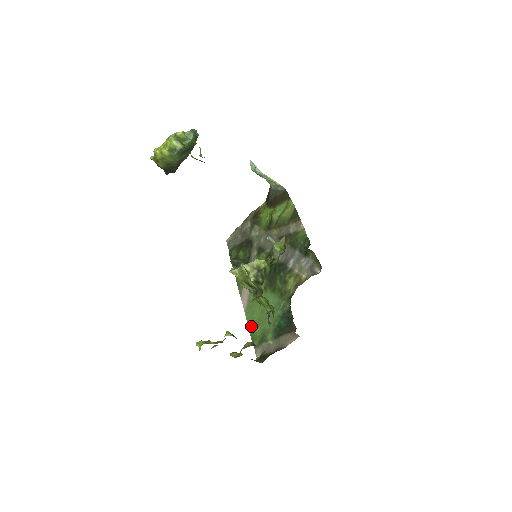
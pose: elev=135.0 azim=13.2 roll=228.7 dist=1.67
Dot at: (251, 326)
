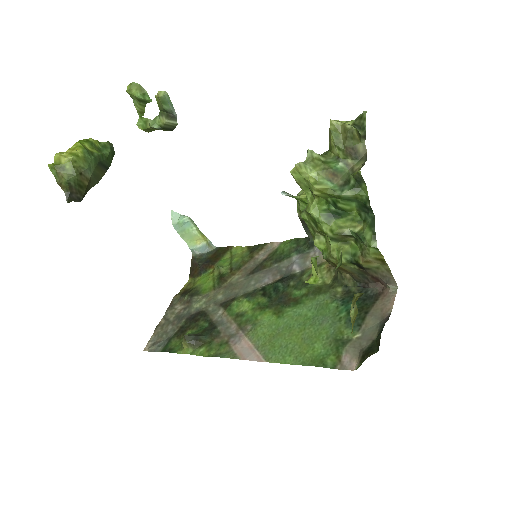
Dot at: (298, 358)
